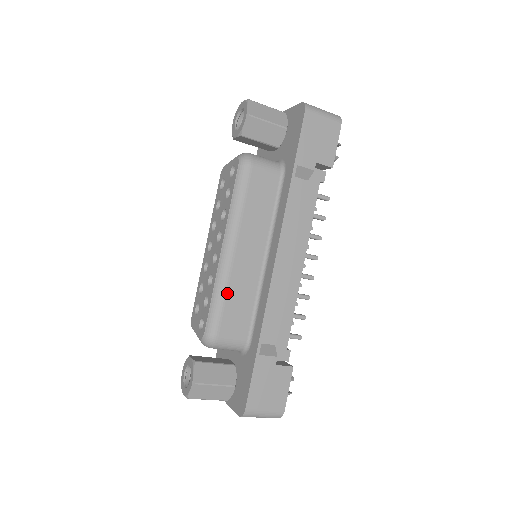
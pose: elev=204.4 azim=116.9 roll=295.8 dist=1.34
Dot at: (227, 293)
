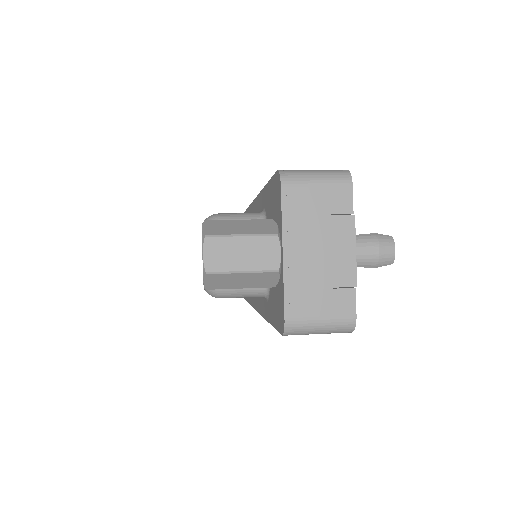
Dot at: occluded
